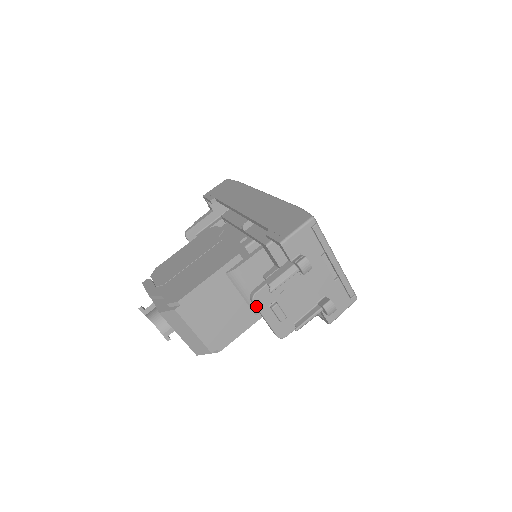
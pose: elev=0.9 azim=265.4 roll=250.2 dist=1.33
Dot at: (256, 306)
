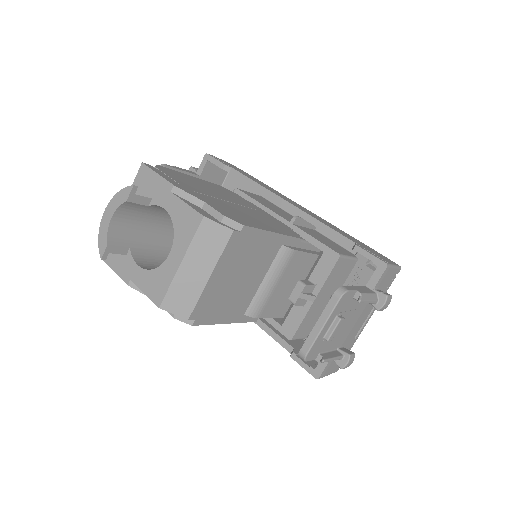
Dot at: (337, 304)
